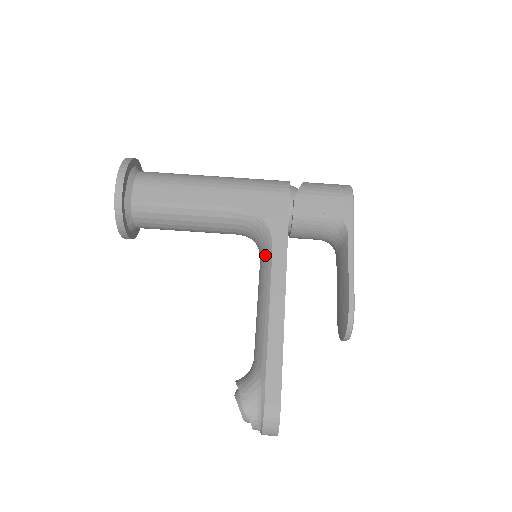
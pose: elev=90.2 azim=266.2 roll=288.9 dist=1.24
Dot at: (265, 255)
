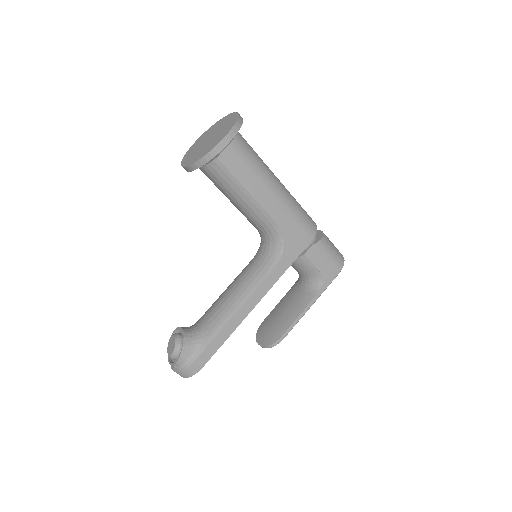
Dot at: (265, 267)
